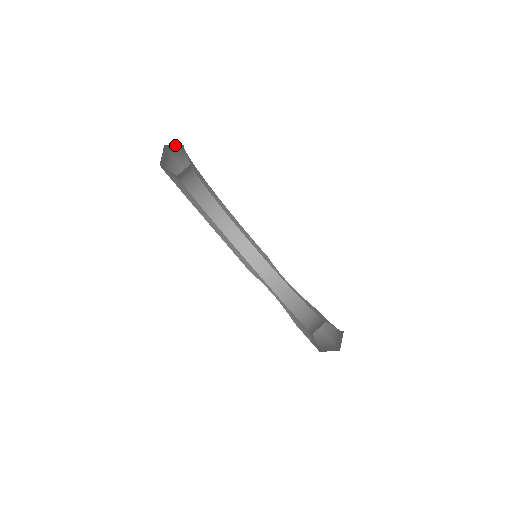
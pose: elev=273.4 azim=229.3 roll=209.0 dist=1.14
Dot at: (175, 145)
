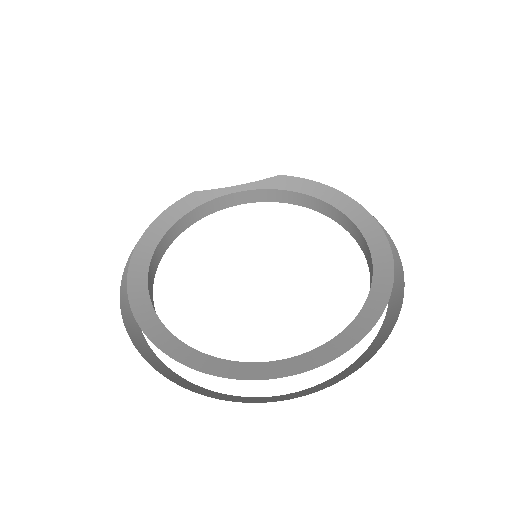
Dot at: occluded
